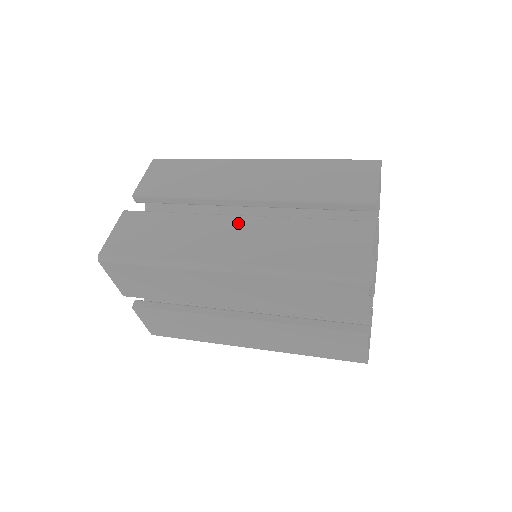
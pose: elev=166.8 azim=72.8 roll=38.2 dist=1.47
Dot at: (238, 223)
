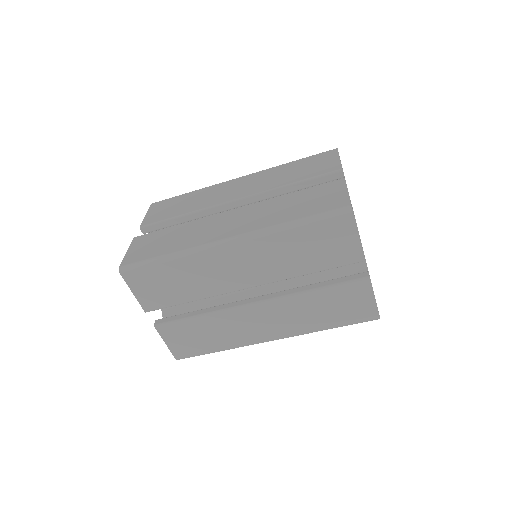
Dot at: occluded
